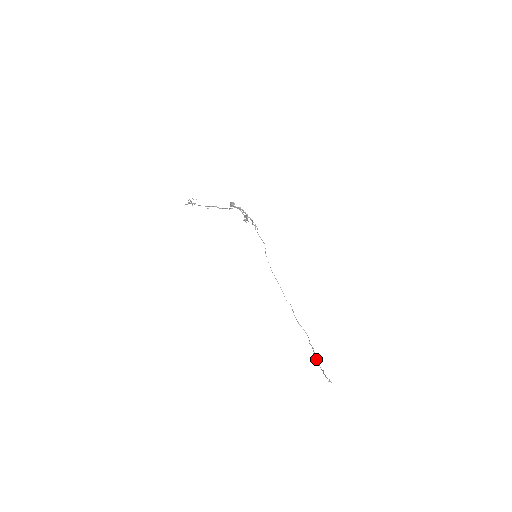
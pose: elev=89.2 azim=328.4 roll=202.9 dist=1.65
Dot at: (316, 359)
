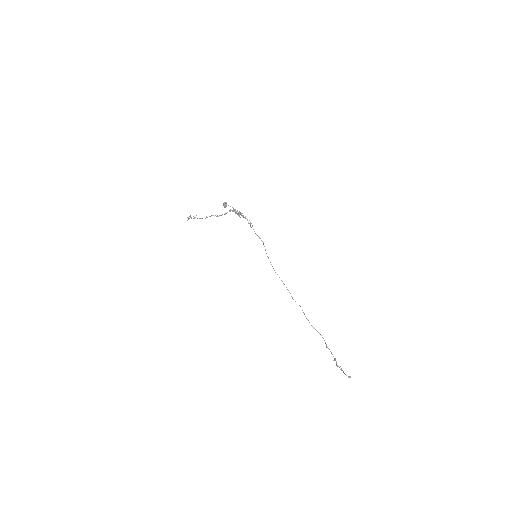
Dot at: (336, 363)
